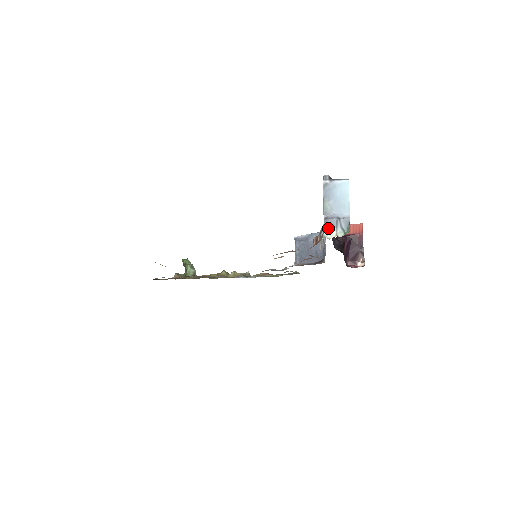
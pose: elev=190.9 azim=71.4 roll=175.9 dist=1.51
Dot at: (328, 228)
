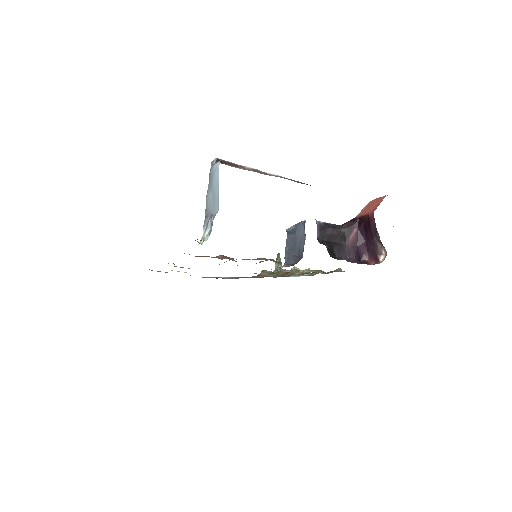
Dot at: (203, 230)
